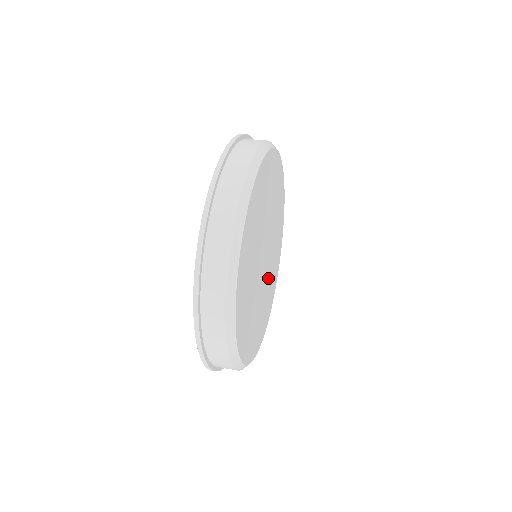
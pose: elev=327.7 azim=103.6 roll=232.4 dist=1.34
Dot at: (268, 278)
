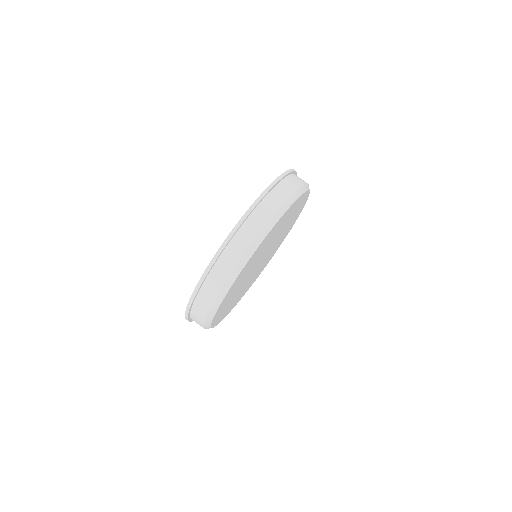
Dot at: (253, 276)
